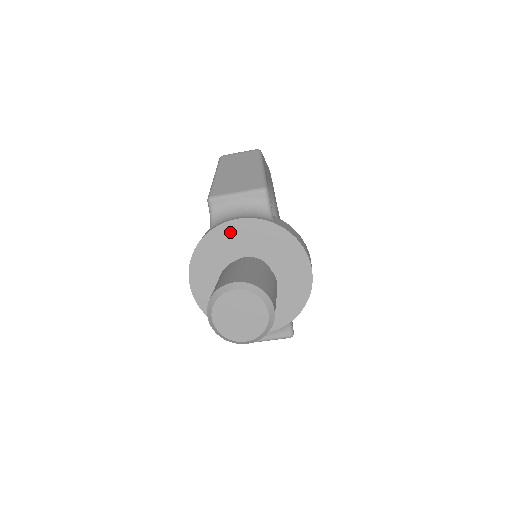
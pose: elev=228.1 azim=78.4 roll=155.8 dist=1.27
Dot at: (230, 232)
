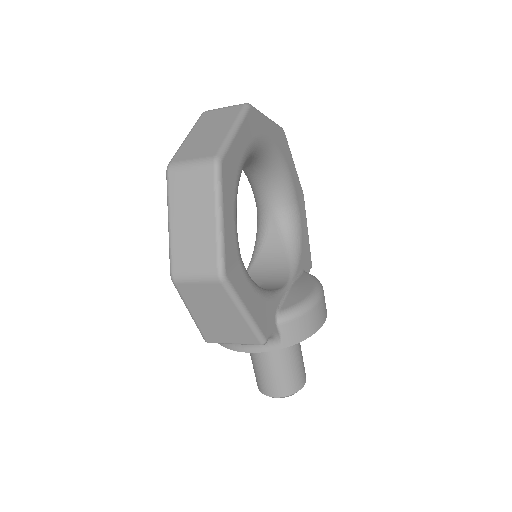
Dot at: occluded
